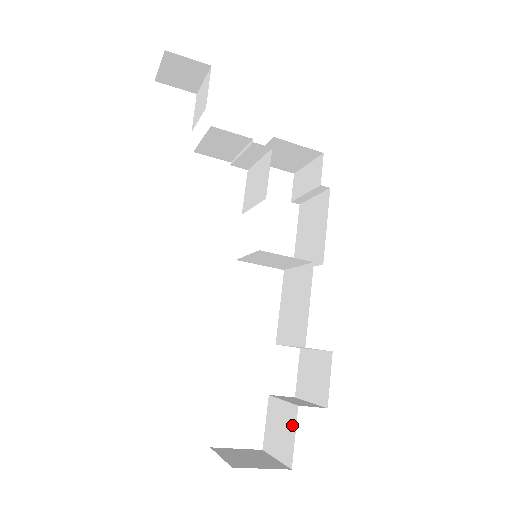
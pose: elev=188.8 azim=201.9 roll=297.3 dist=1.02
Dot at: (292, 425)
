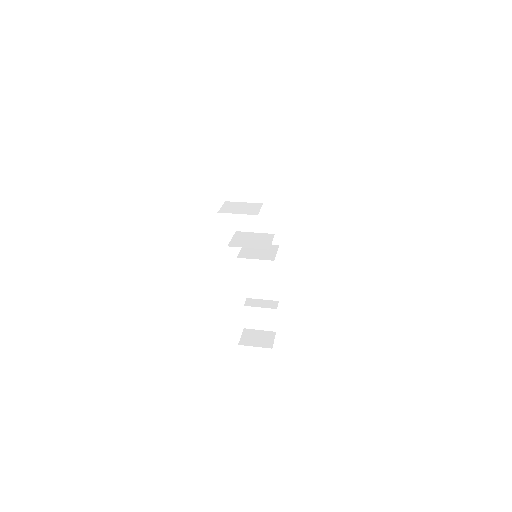
Dot at: (273, 317)
